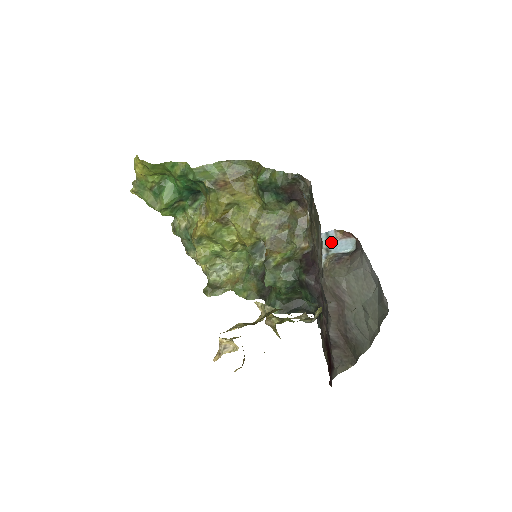
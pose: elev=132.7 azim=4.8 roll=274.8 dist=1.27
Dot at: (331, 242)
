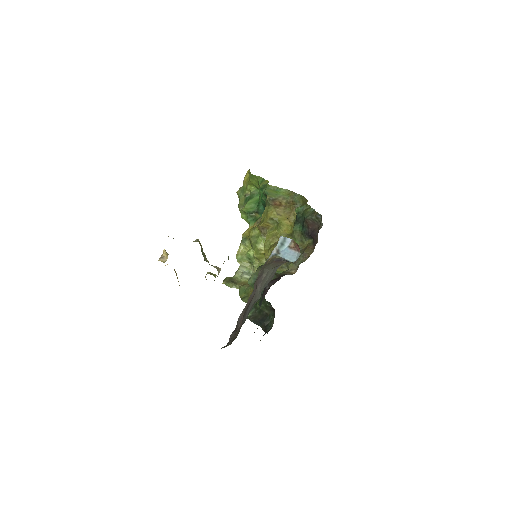
Dot at: (284, 247)
